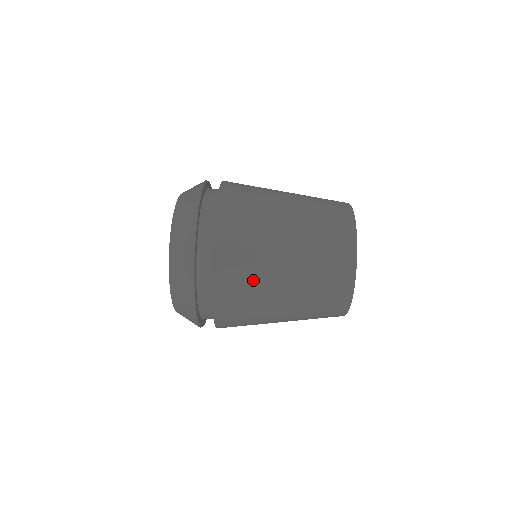
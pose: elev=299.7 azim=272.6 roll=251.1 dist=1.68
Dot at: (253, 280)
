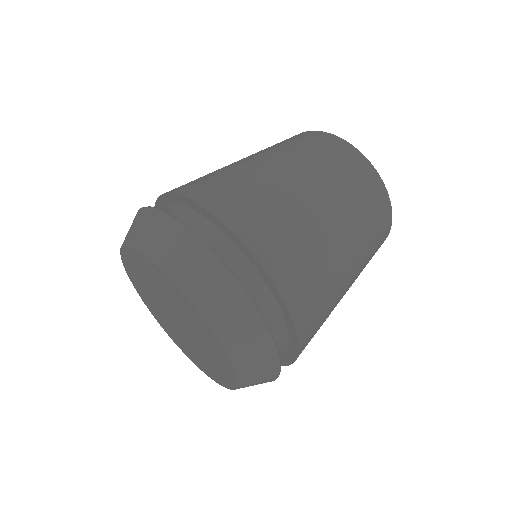
Dot at: (312, 253)
